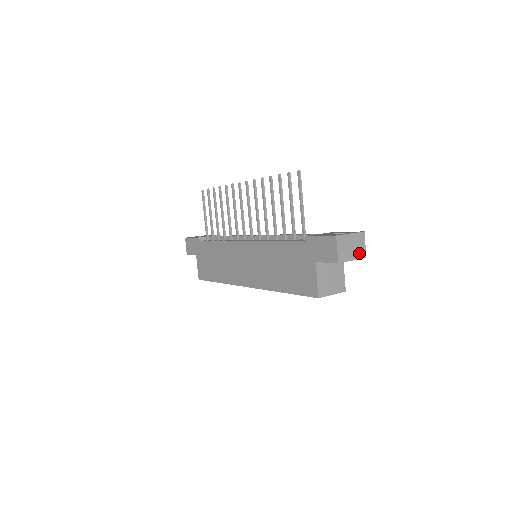
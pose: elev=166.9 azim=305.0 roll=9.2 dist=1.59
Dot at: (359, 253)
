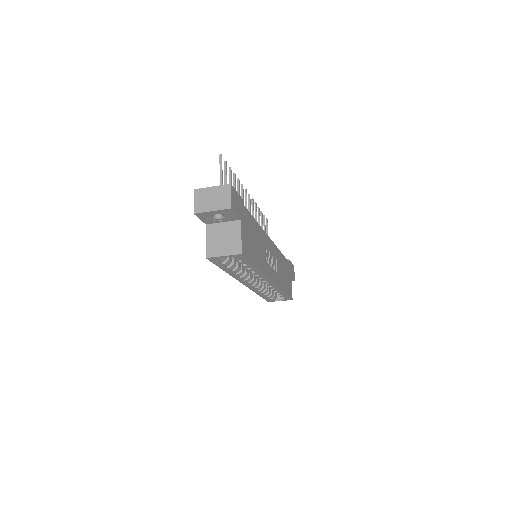
Dot at: (222, 204)
